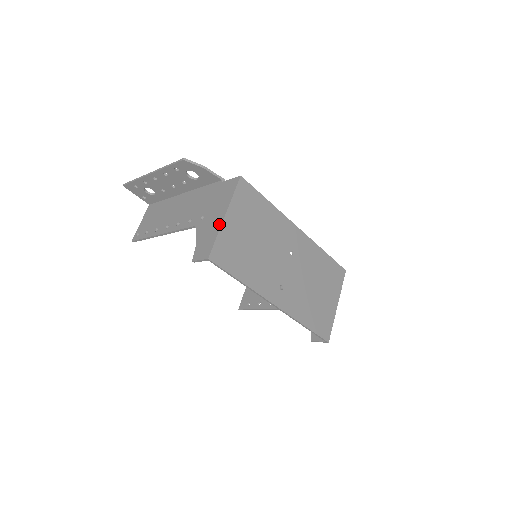
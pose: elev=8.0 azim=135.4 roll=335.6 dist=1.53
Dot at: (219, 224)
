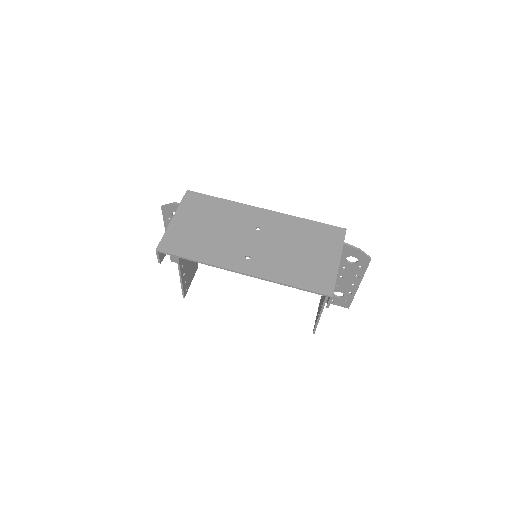
Dot at: (169, 226)
